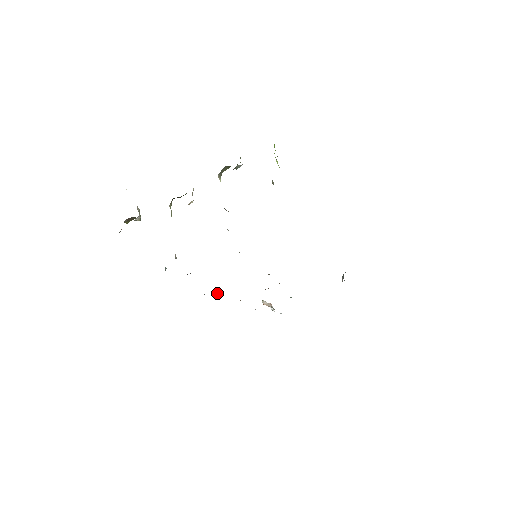
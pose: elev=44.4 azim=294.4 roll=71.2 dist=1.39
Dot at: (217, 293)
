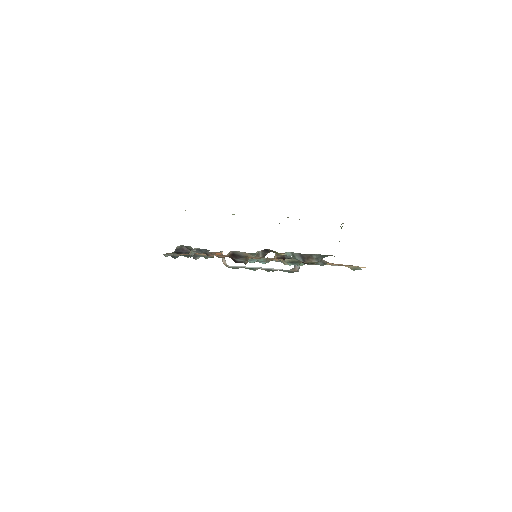
Dot at: occluded
